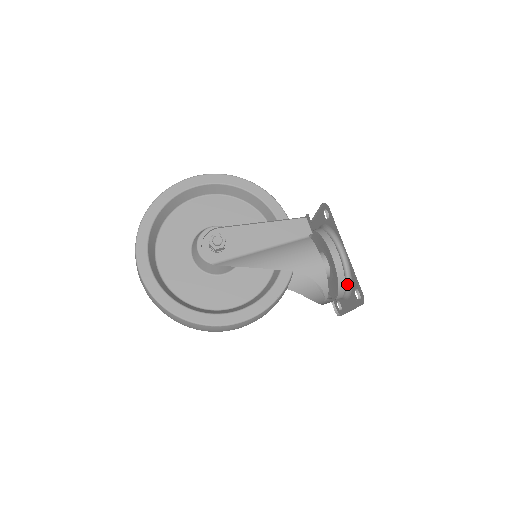
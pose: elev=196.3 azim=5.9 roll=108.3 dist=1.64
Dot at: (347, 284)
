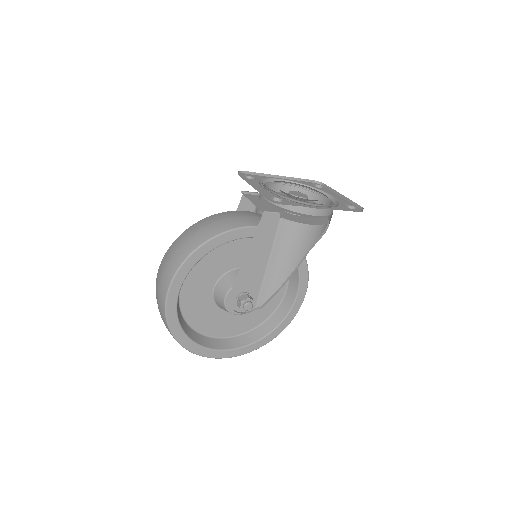
Dot at: occluded
